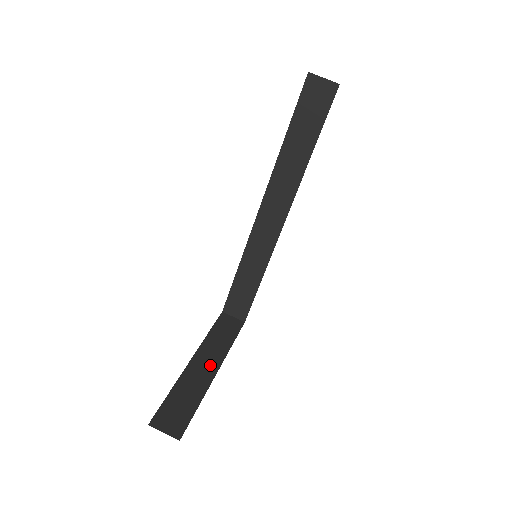
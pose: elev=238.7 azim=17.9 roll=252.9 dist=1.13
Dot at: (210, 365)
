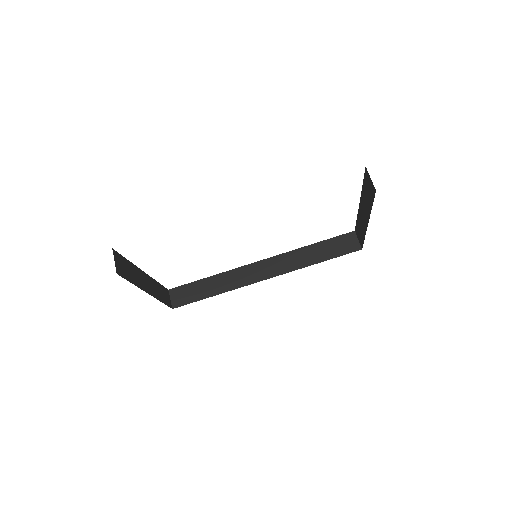
Dot at: (148, 287)
